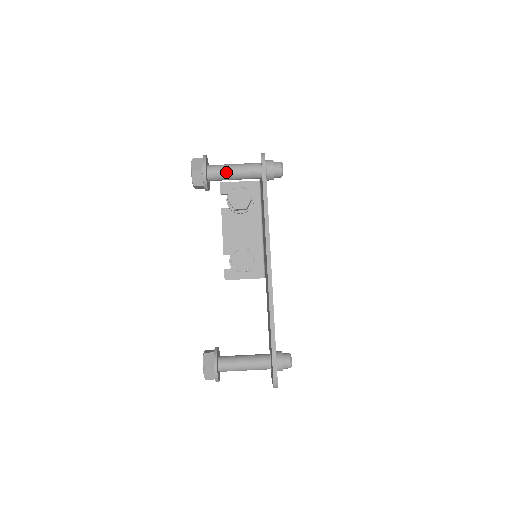
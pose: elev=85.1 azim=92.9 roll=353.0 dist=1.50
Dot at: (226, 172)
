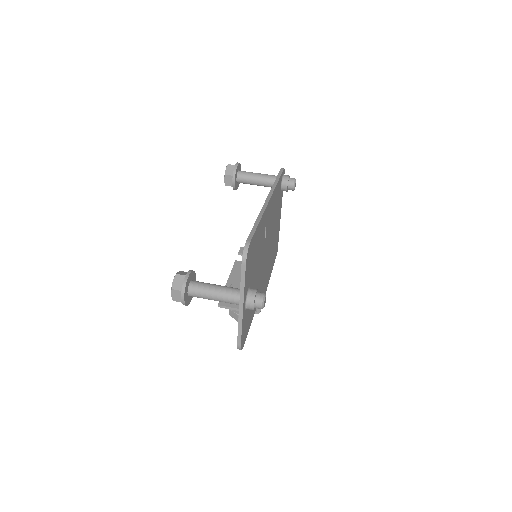
Dot at: (252, 174)
